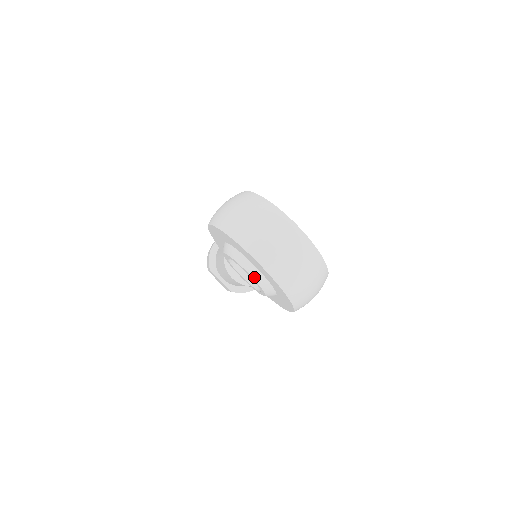
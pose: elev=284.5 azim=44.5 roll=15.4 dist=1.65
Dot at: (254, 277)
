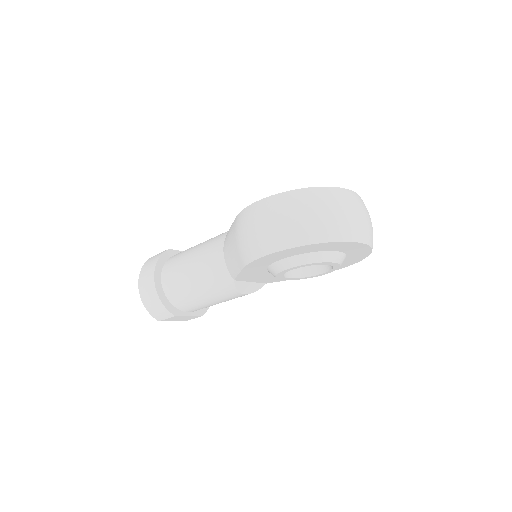
Dot at: (339, 262)
